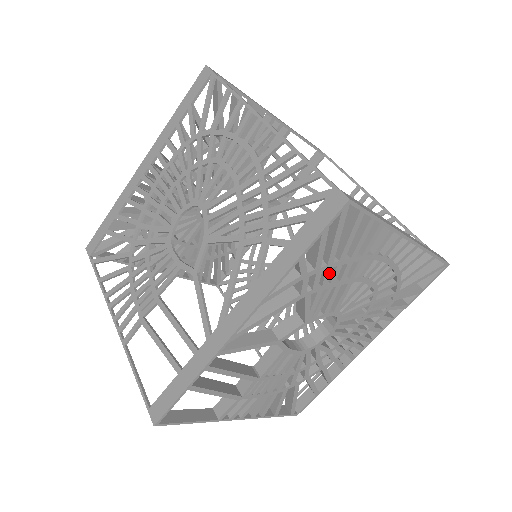
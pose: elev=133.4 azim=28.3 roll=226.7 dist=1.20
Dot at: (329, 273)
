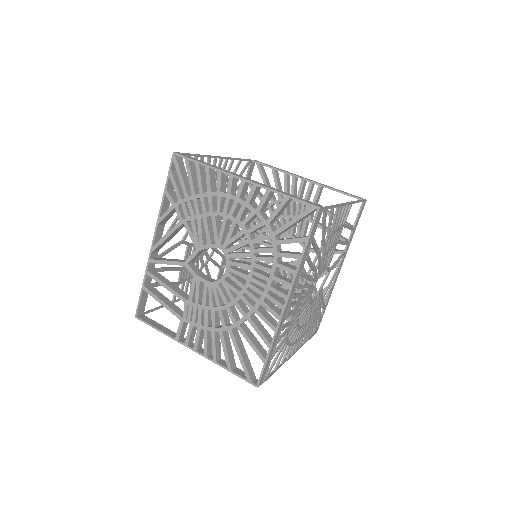
Dot at: (190, 205)
